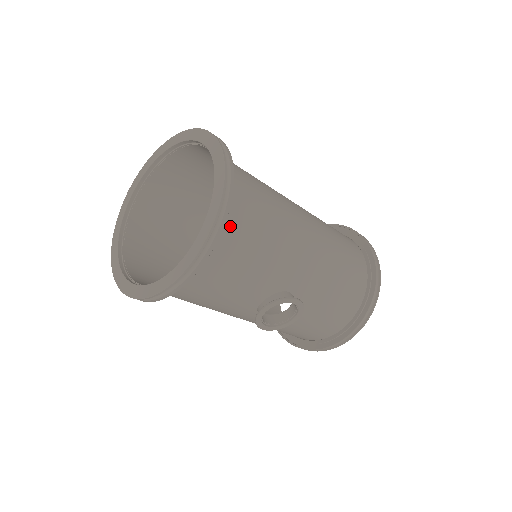
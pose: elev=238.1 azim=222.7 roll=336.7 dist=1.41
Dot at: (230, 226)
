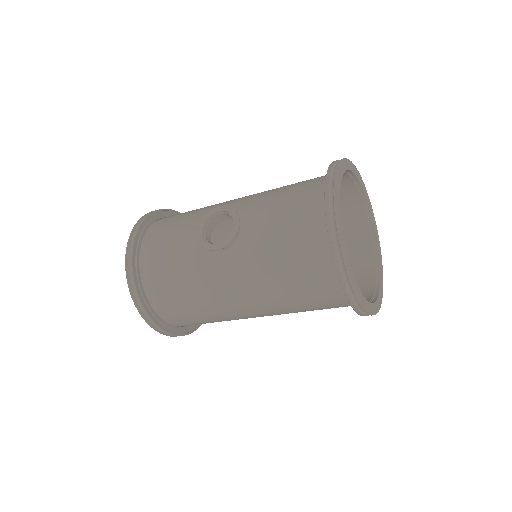
Dot at: occluded
